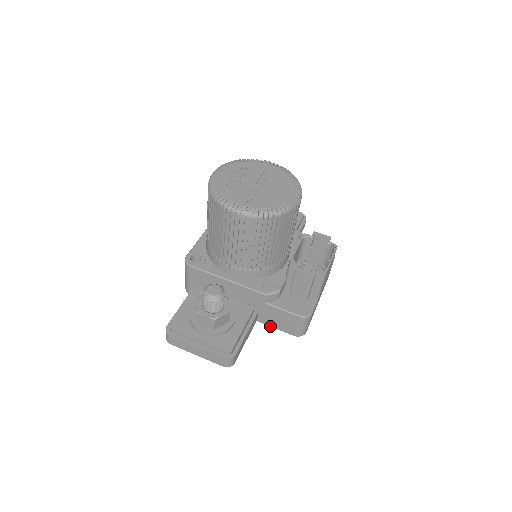
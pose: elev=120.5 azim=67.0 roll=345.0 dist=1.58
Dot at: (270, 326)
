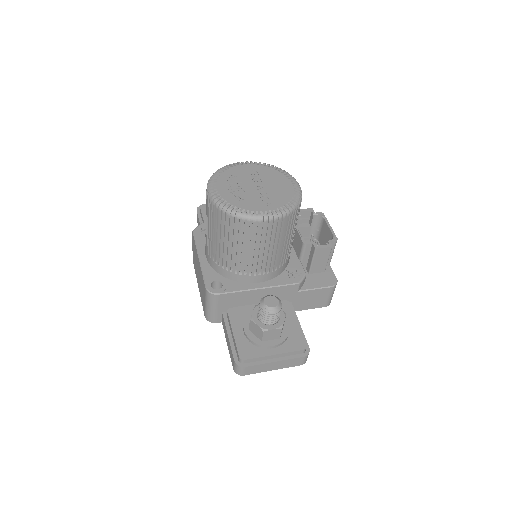
Dot at: occluded
